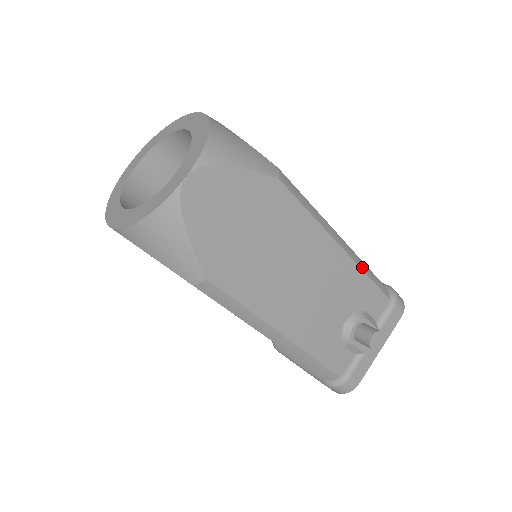
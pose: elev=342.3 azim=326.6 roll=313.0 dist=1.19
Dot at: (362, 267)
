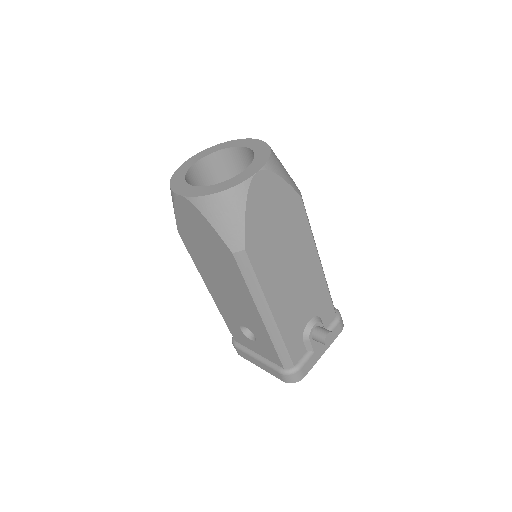
Dot at: occluded
